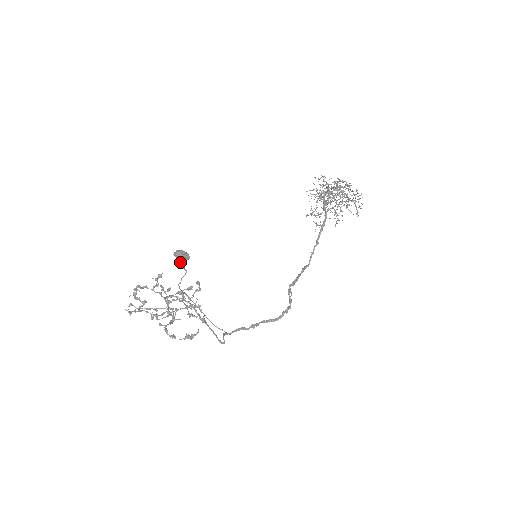
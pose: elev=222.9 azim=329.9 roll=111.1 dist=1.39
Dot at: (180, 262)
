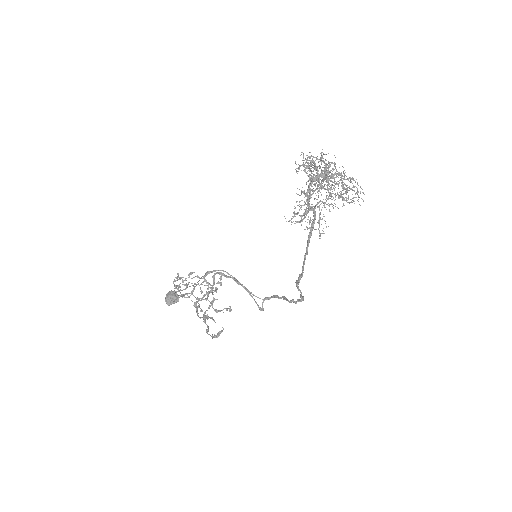
Dot at: (180, 290)
